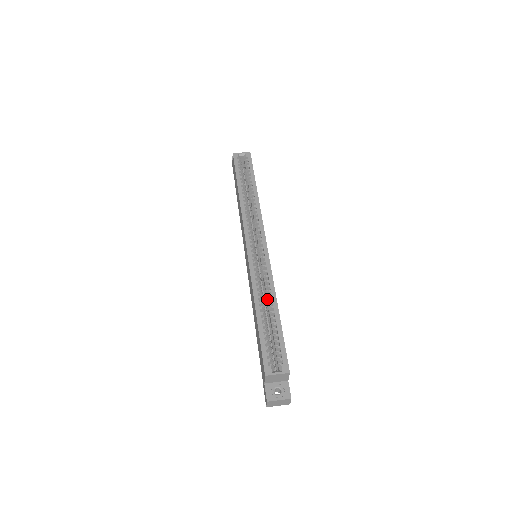
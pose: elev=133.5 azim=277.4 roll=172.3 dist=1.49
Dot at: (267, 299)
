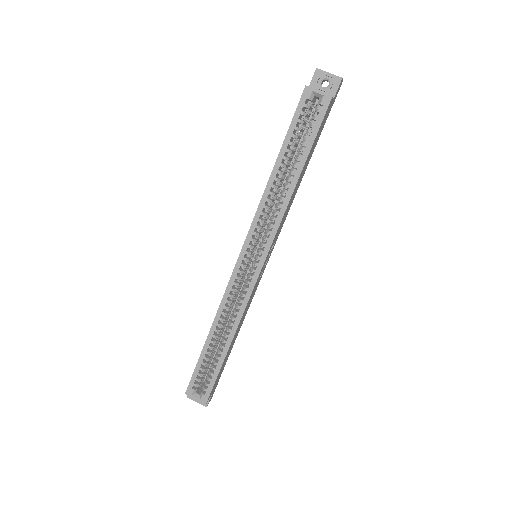
Dot at: (227, 328)
